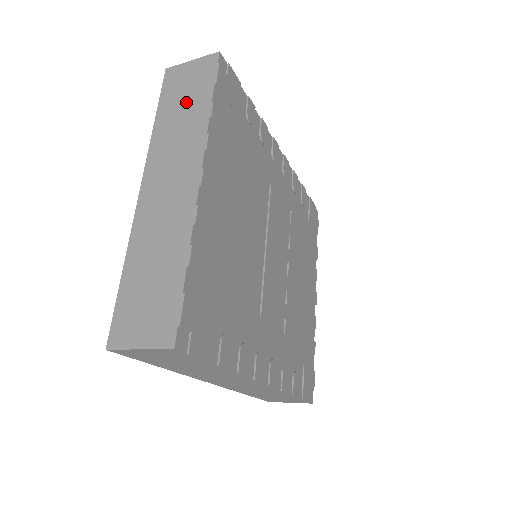
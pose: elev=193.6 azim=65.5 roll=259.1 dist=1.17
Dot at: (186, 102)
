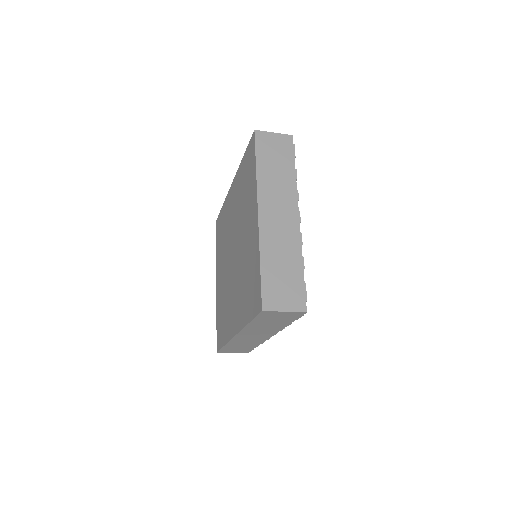
Dot at: (277, 162)
